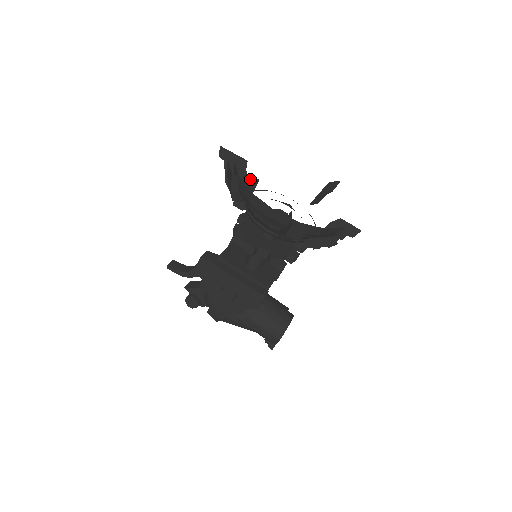
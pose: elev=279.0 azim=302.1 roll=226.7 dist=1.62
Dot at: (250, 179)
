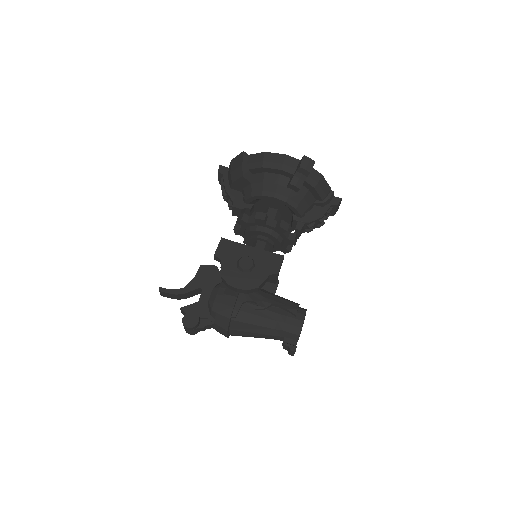
Dot at: occluded
